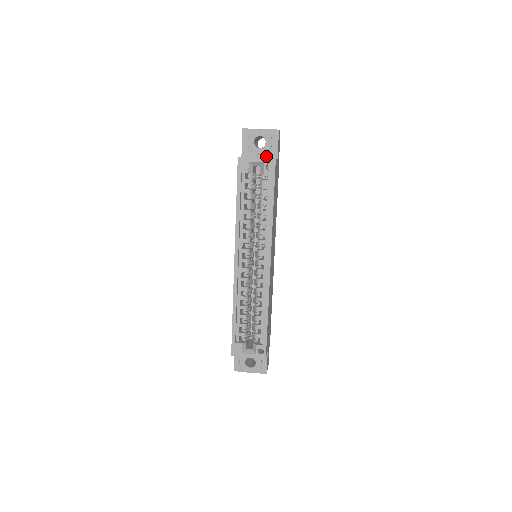
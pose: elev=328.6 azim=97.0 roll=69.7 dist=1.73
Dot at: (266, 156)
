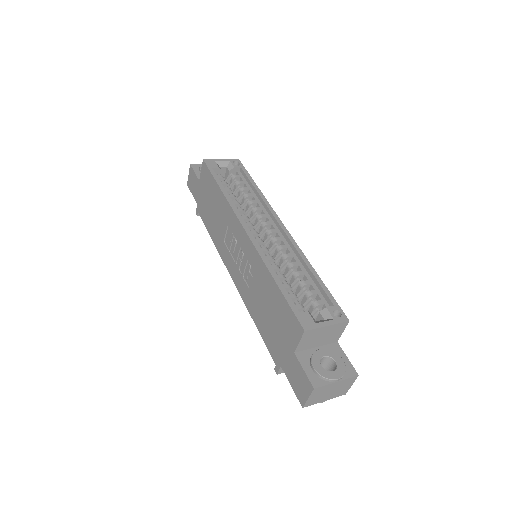
Dot at: occluded
